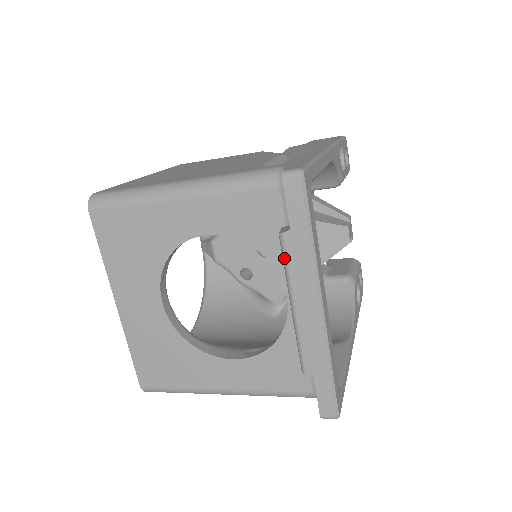
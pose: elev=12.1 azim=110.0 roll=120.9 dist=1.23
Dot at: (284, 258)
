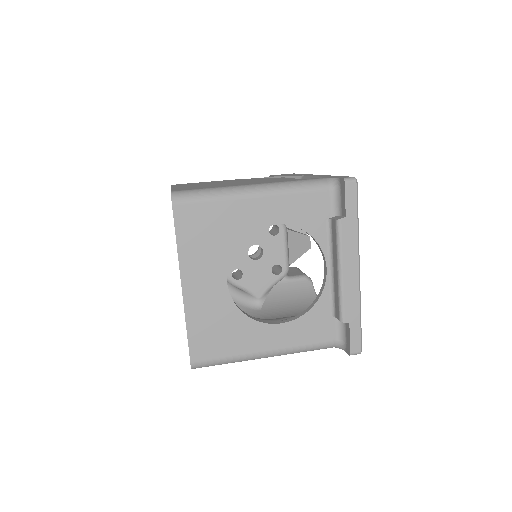
Dot at: (339, 237)
